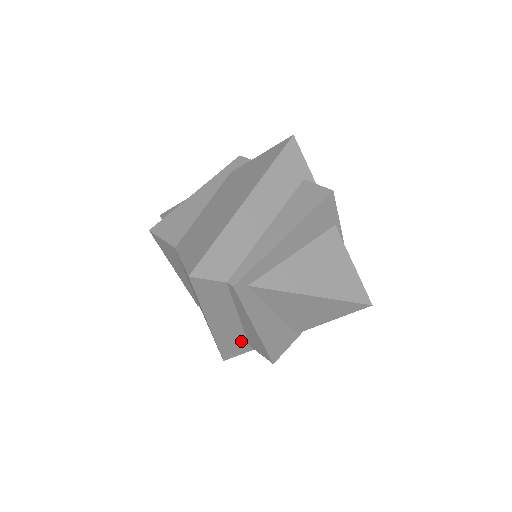
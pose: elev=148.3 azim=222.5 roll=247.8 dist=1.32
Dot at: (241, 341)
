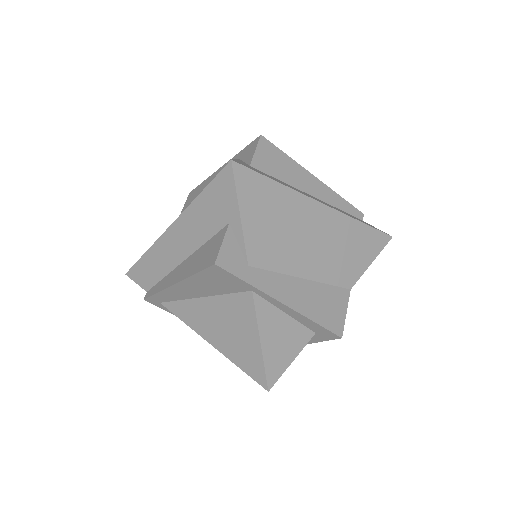
Dot at: occluded
